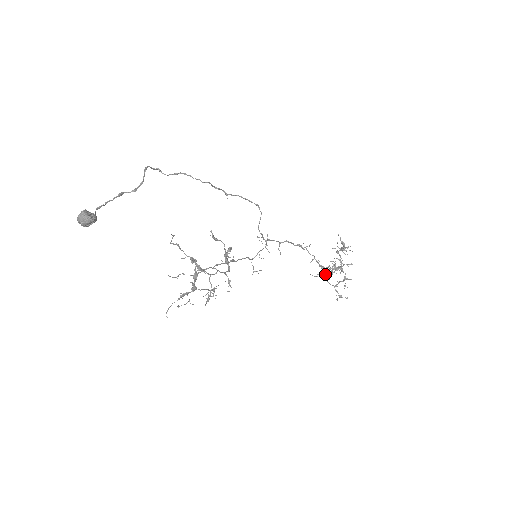
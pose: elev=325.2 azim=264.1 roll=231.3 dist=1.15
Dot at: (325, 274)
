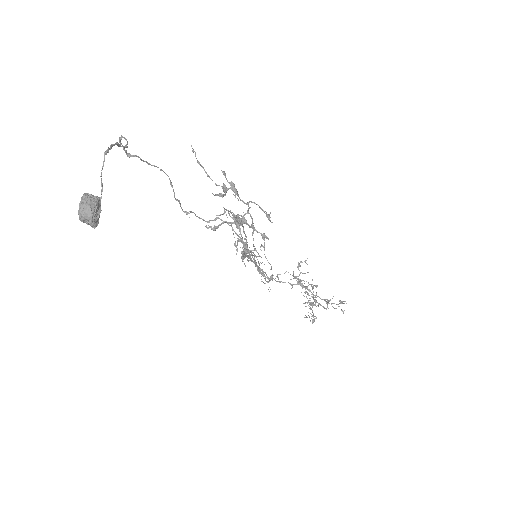
Dot at: (312, 304)
